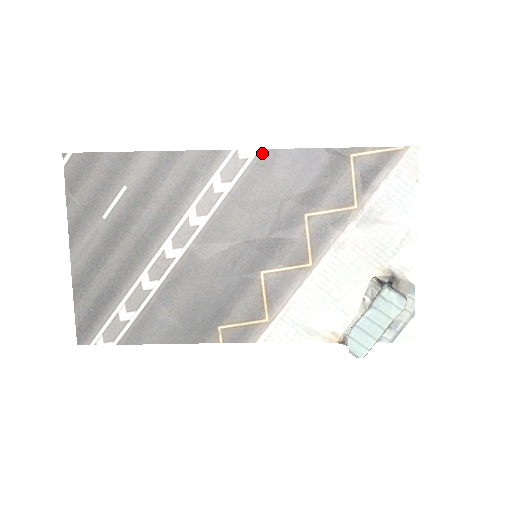
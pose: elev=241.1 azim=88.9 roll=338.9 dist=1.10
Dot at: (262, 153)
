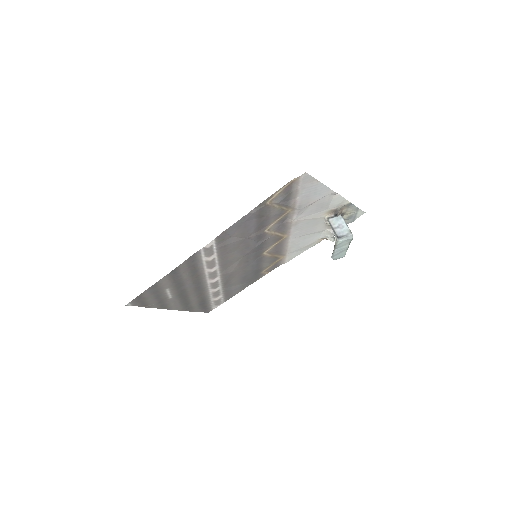
Dot at: (217, 238)
